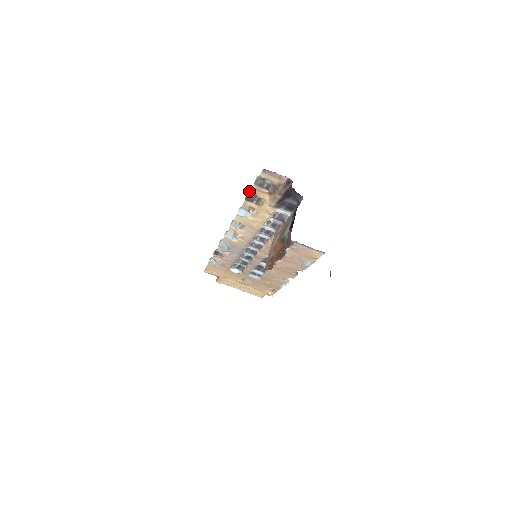
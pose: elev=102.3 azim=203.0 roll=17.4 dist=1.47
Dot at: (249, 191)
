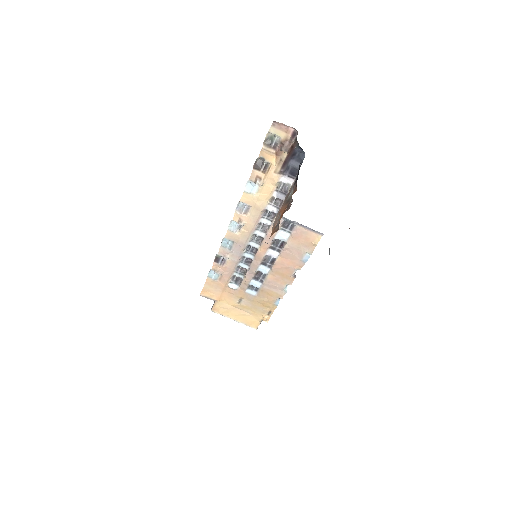
Dot at: (257, 158)
